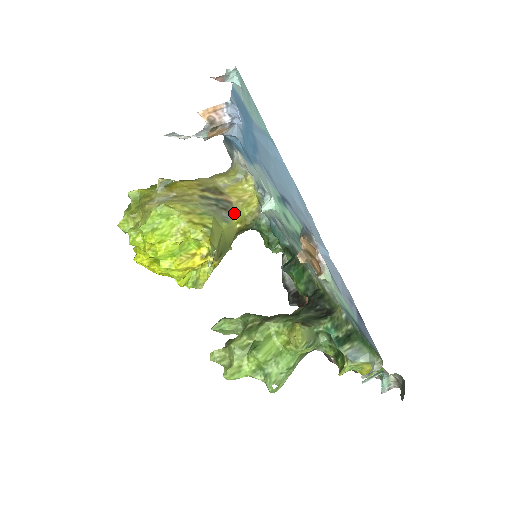
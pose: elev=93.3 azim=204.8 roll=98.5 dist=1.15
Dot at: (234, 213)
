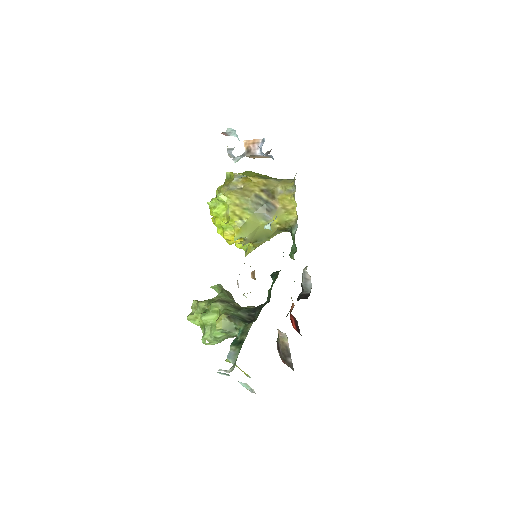
Dot at: occluded
